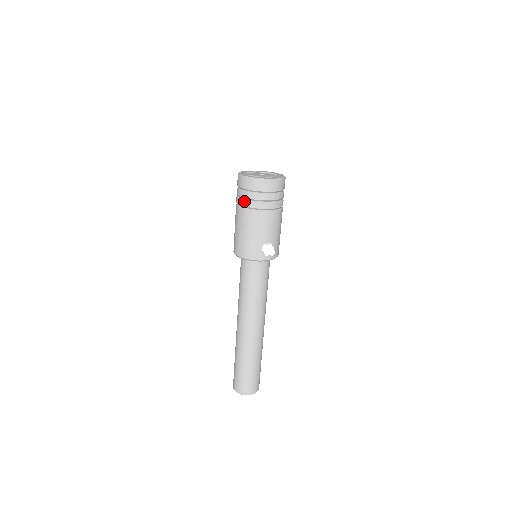
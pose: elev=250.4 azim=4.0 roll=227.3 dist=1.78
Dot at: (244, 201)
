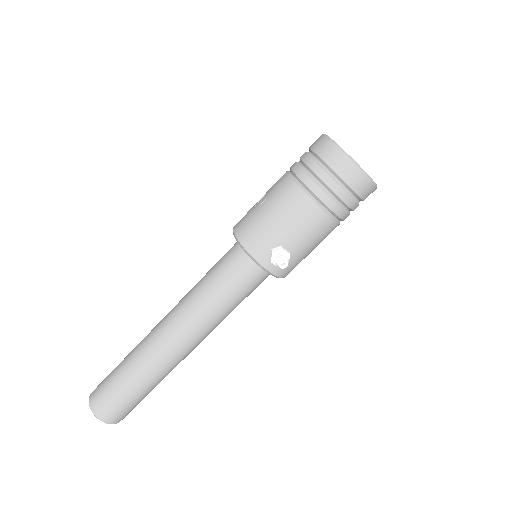
Dot at: (303, 170)
